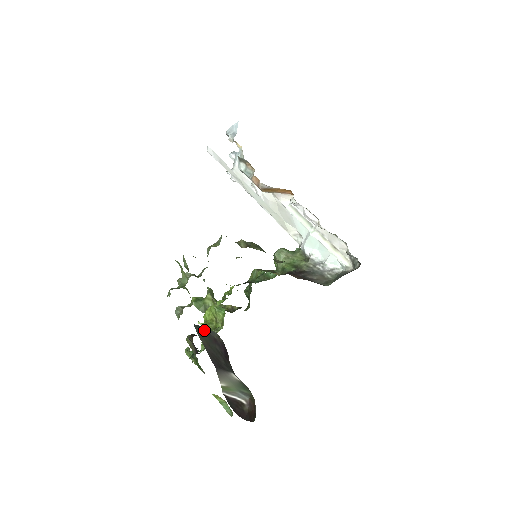
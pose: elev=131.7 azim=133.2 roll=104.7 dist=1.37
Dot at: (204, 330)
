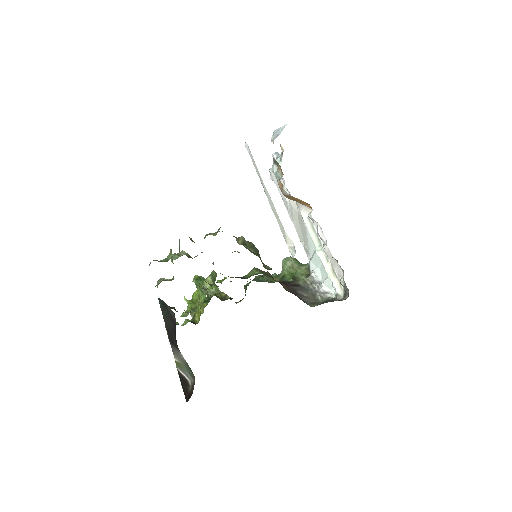
Dot at: (165, 305)
